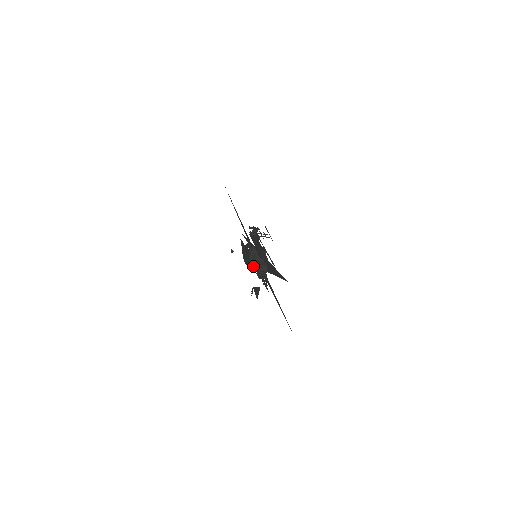
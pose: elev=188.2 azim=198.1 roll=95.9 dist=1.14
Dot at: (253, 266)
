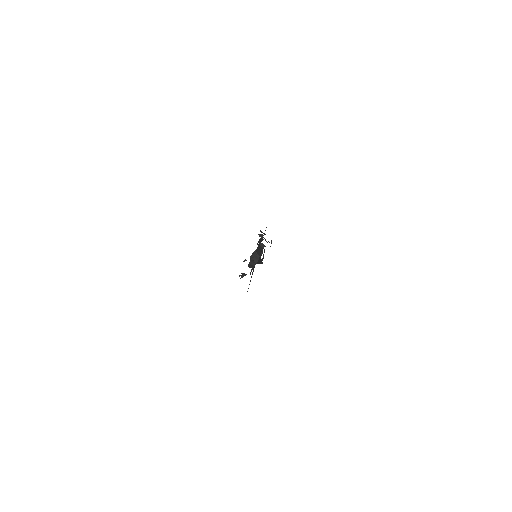
Dot at: occluded
